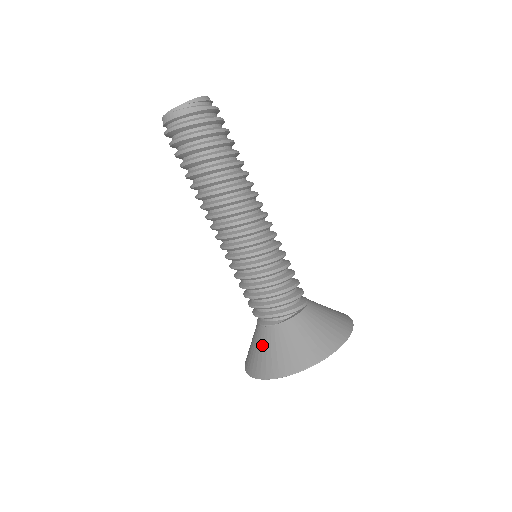
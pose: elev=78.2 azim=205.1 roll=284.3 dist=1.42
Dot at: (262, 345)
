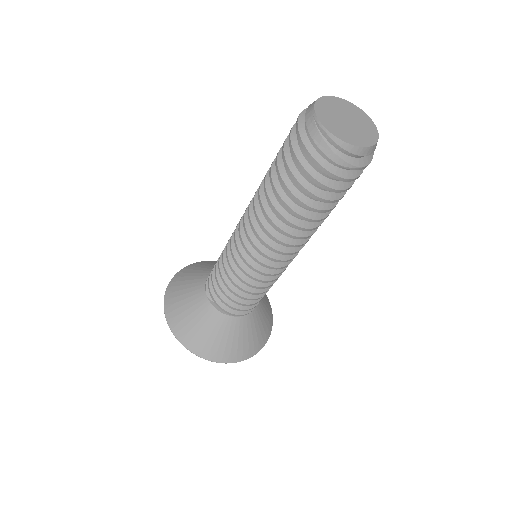
Dot at: (190, 286)
